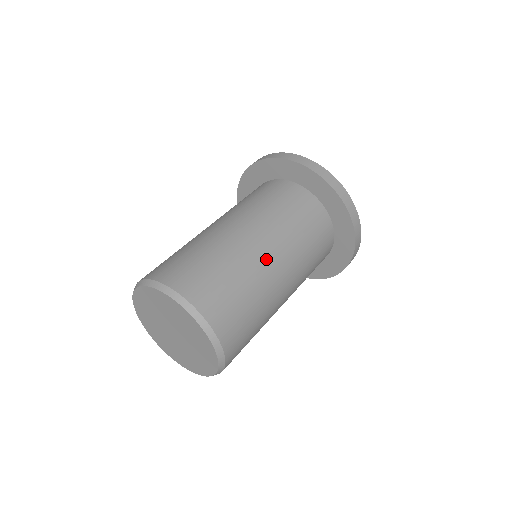
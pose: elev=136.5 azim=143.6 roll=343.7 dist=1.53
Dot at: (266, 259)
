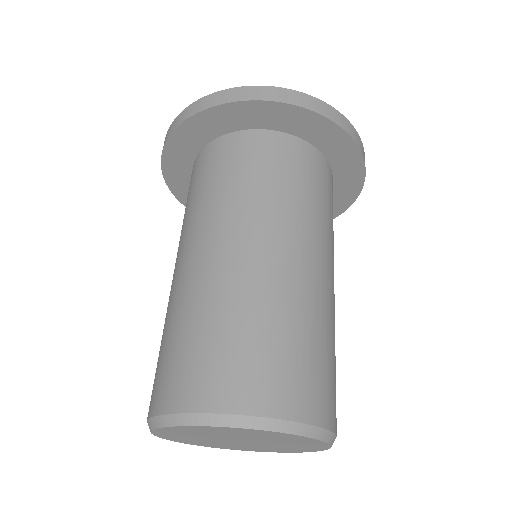
Dot at: (330, 288)
